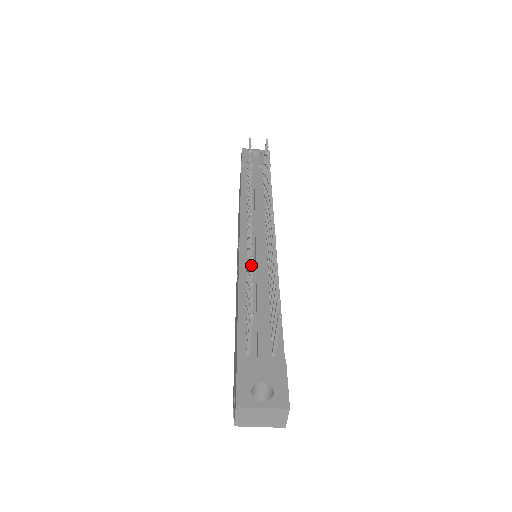
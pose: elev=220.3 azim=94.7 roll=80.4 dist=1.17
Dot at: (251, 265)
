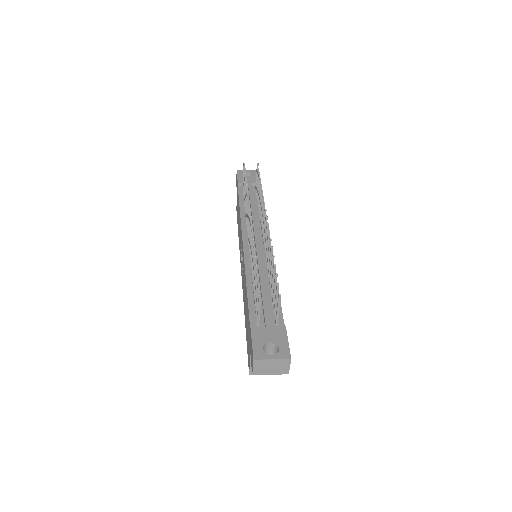
Dot at: (255, 261)
